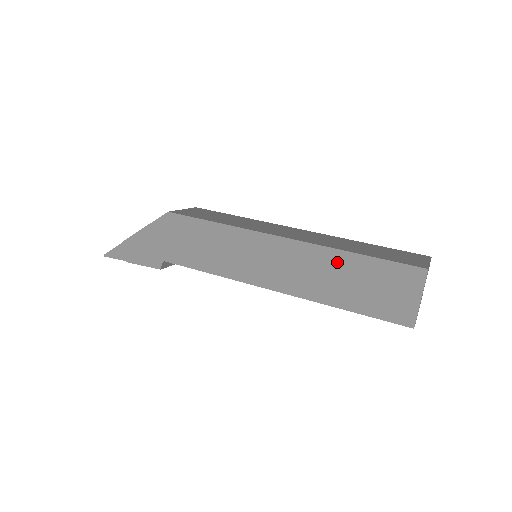
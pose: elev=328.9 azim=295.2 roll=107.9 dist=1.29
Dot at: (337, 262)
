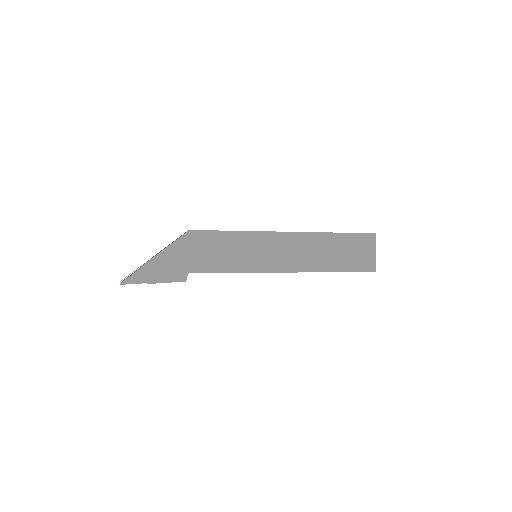
Dot at: (326, 241)
